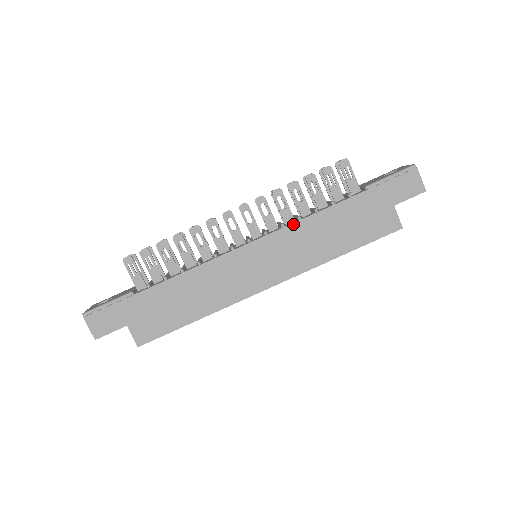
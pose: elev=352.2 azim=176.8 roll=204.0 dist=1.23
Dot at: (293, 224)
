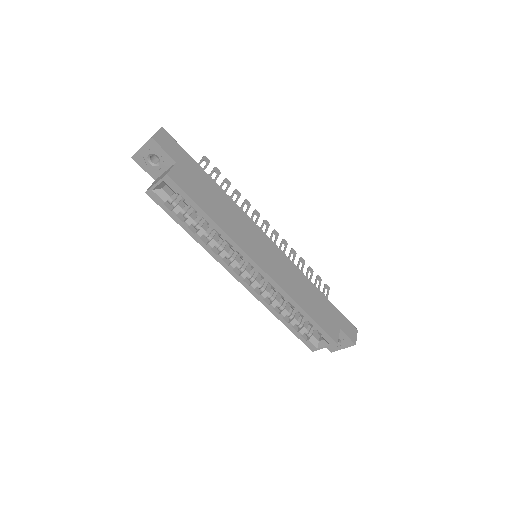
Dot at: (295, 266)
